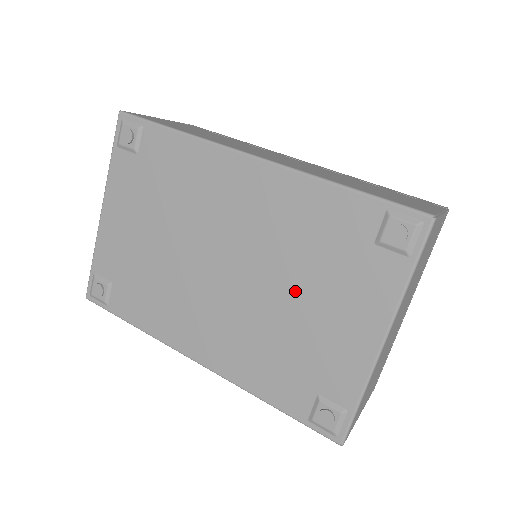
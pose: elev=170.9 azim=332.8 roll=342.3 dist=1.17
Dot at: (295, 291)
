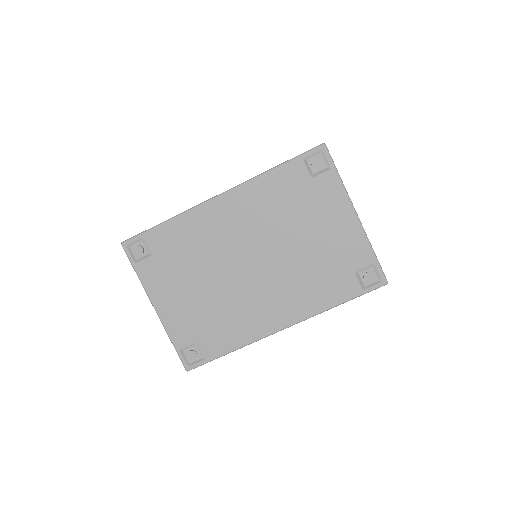
Dot at: (298, 235)
